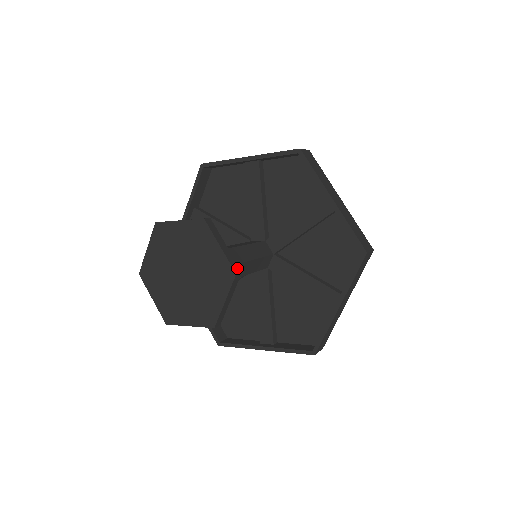
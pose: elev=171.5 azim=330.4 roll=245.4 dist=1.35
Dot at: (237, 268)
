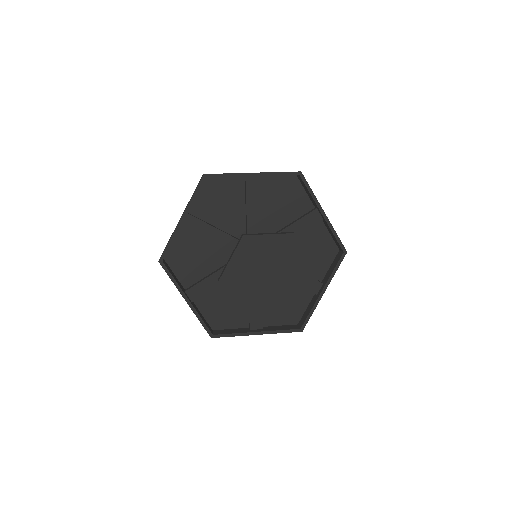
Dot at: (289, 233)
